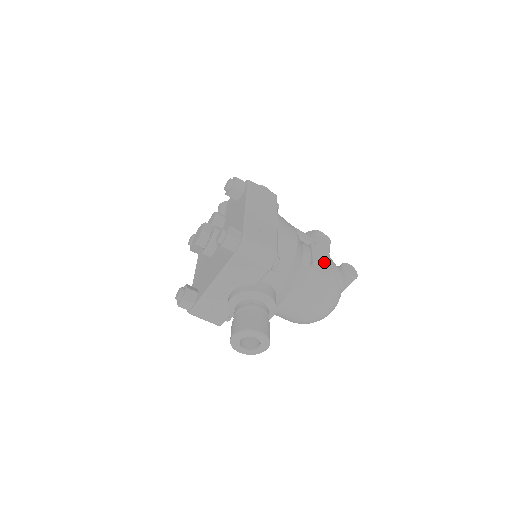
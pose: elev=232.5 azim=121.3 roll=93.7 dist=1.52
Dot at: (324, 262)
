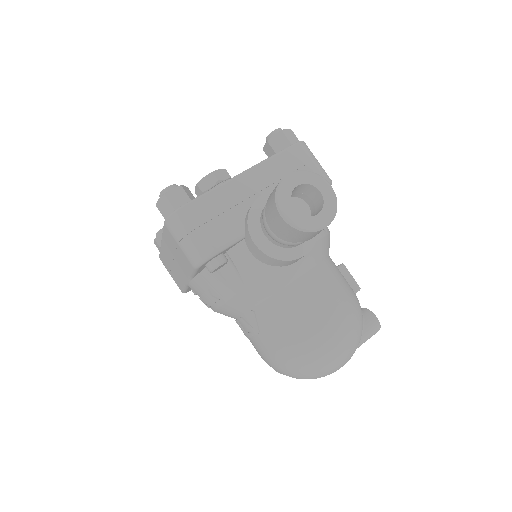
Dot at: occluded
